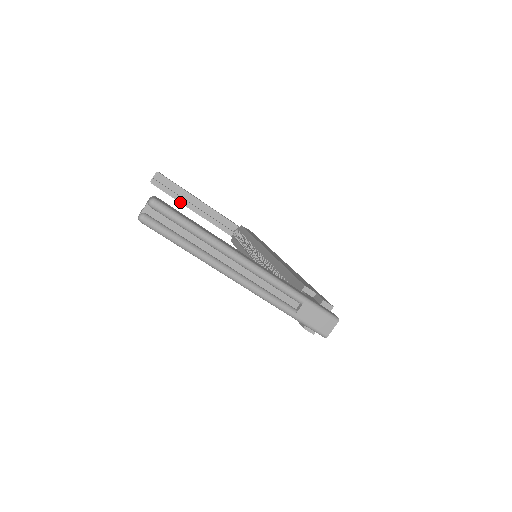
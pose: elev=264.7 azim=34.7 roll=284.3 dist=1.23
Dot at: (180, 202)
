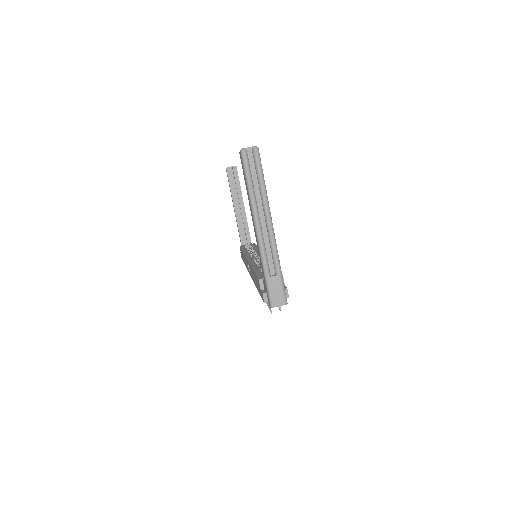
Dot at: (232, 195)
